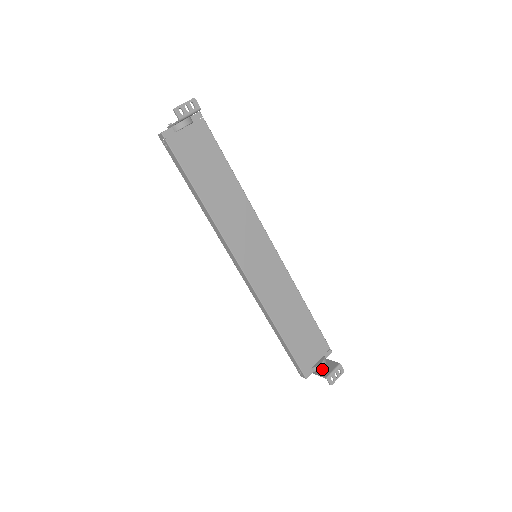
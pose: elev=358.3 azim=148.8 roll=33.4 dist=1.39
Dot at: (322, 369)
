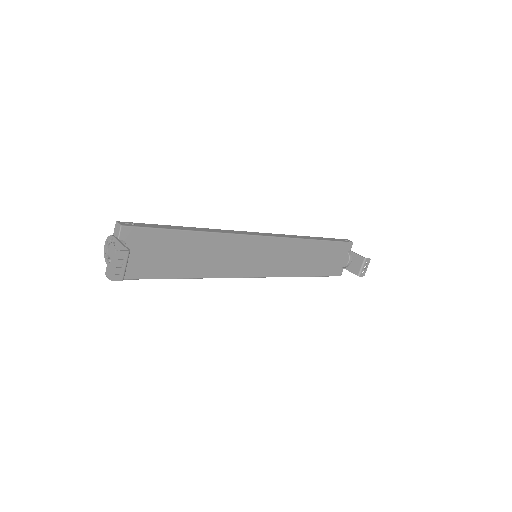
Dot at: (351, 265)
